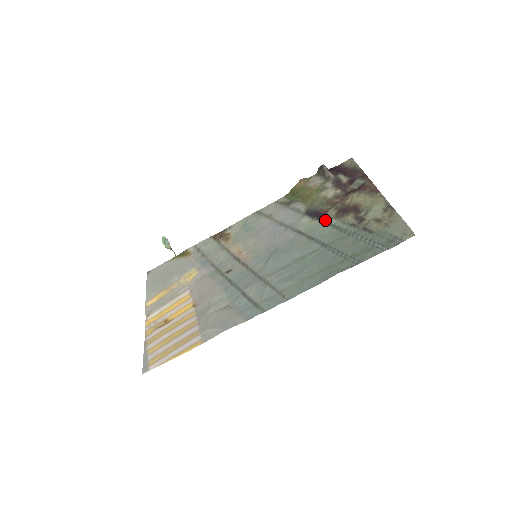
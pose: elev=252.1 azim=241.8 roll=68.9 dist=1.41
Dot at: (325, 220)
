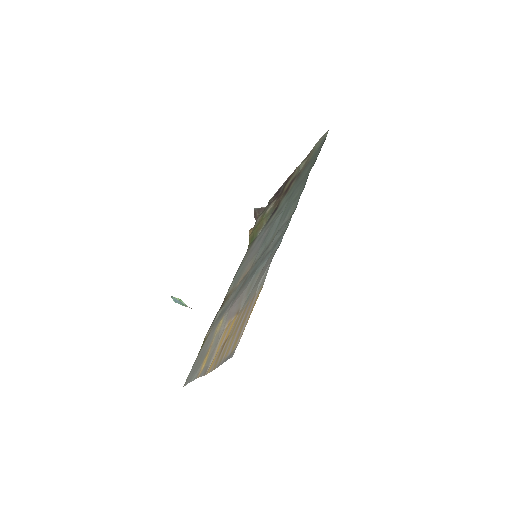
Dot at: (280, 203)
